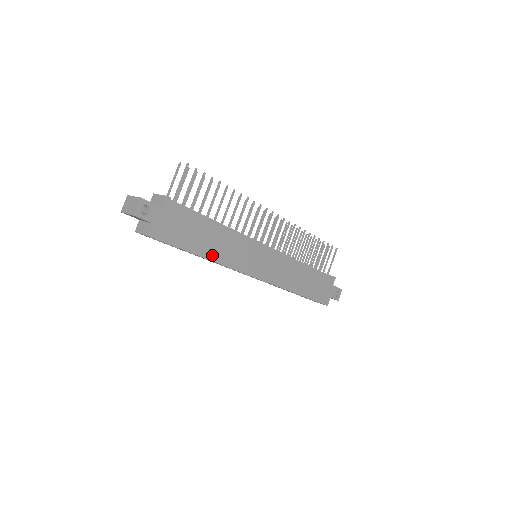
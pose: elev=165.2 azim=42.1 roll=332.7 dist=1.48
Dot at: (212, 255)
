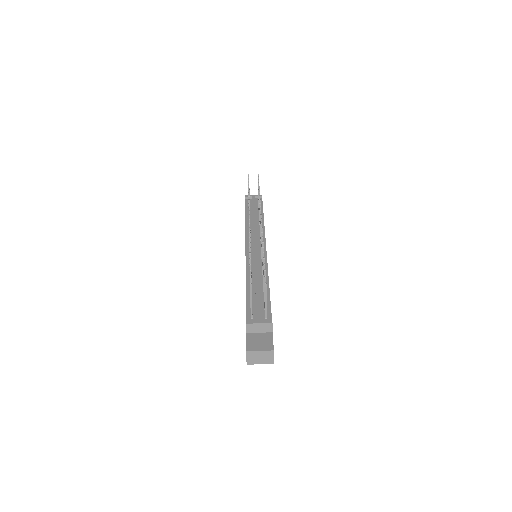
Dot at: occluded
